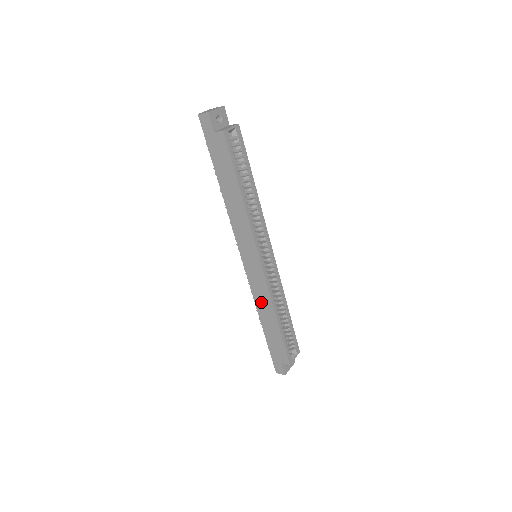
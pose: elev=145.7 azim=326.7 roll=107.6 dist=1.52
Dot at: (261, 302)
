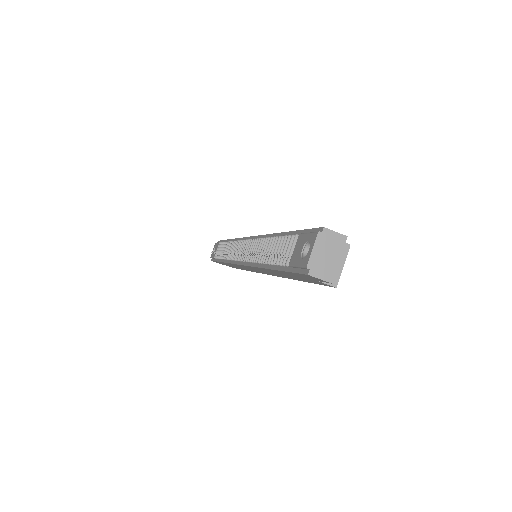
Dot at: (237, 266)
